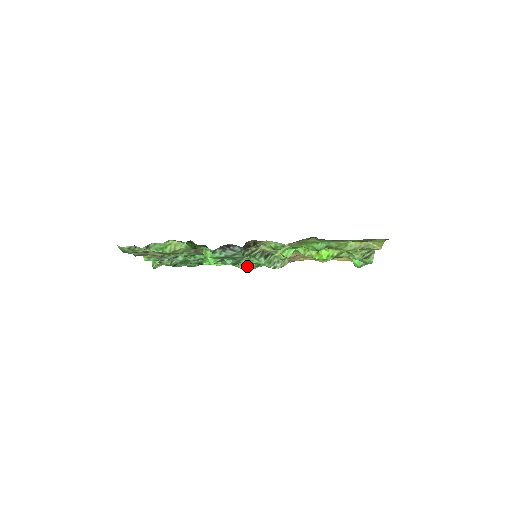
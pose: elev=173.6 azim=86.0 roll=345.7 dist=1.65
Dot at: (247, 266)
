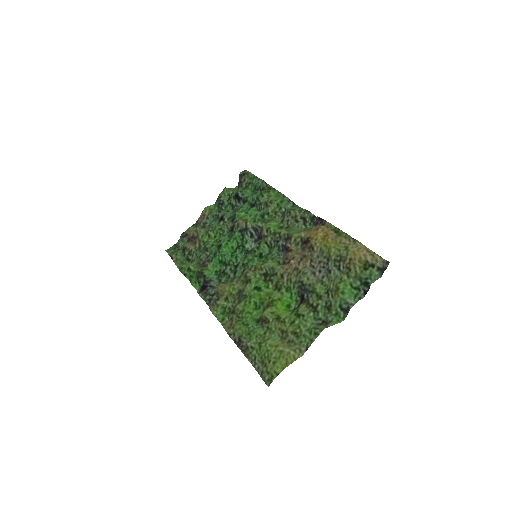
Dot at: (293, 207)
